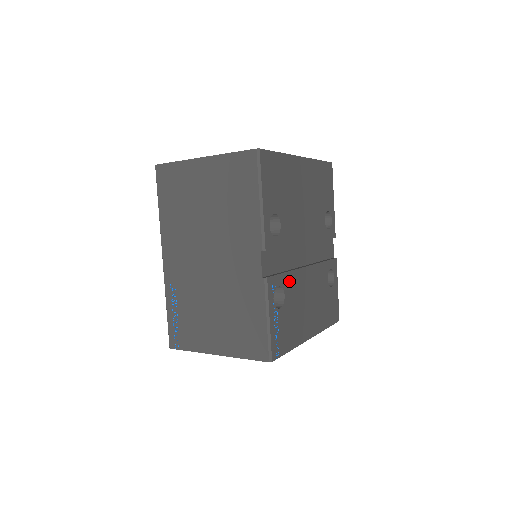
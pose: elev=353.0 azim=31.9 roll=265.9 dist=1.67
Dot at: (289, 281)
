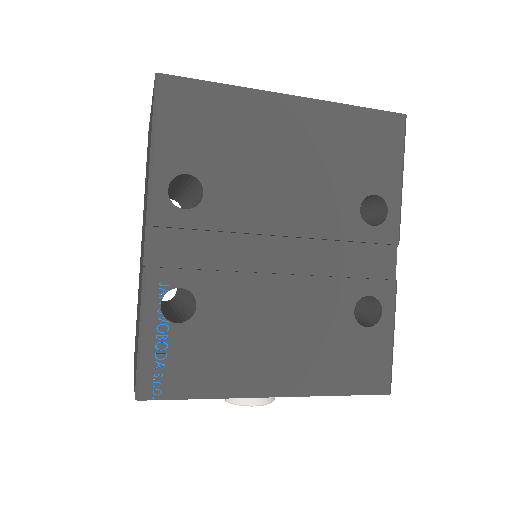
Dot at: (216, 286)
